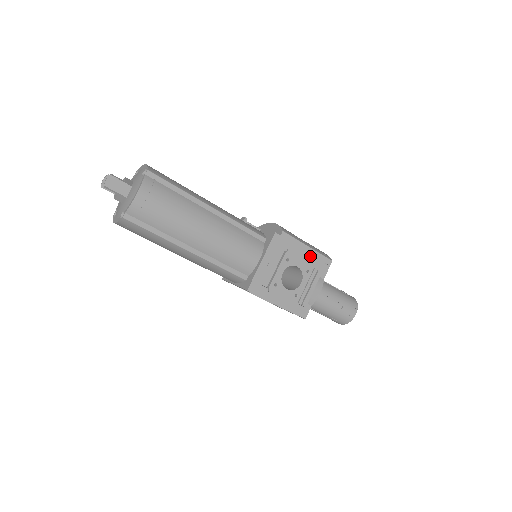
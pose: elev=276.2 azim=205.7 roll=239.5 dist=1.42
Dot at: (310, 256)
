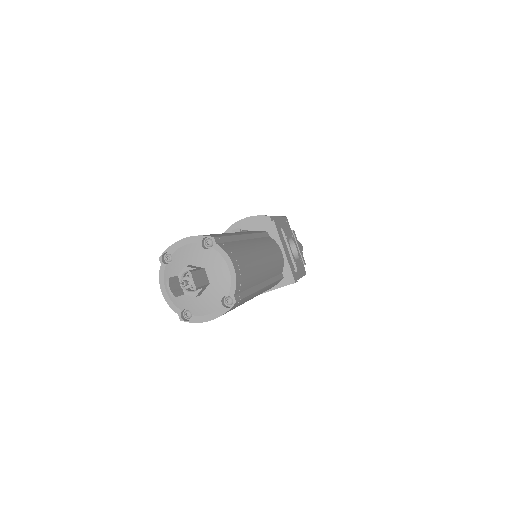
Dot at: (283, 223)
